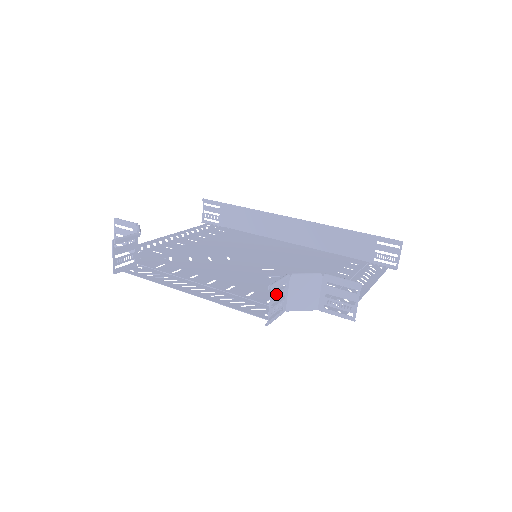
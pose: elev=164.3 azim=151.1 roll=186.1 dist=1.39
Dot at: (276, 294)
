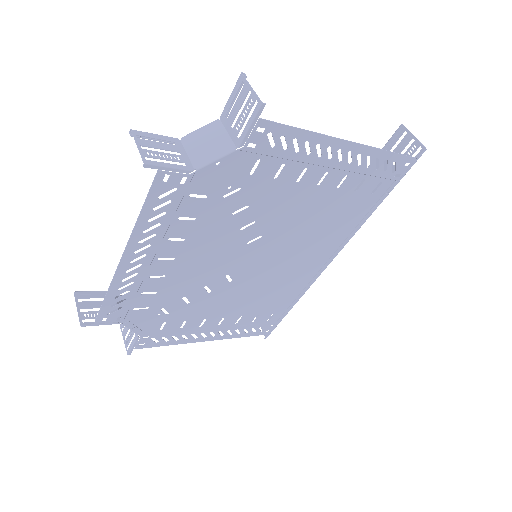
Dot at: (150, 141)
